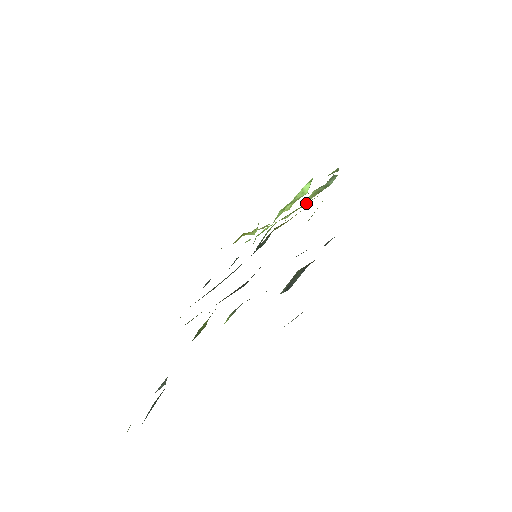
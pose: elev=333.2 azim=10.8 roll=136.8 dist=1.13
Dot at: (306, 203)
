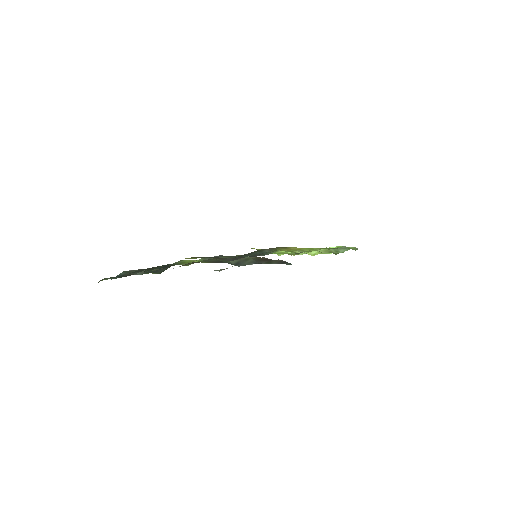
Dot at: (312, 249)
